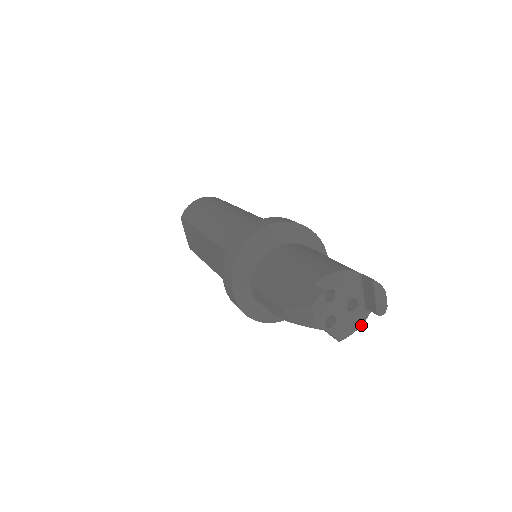
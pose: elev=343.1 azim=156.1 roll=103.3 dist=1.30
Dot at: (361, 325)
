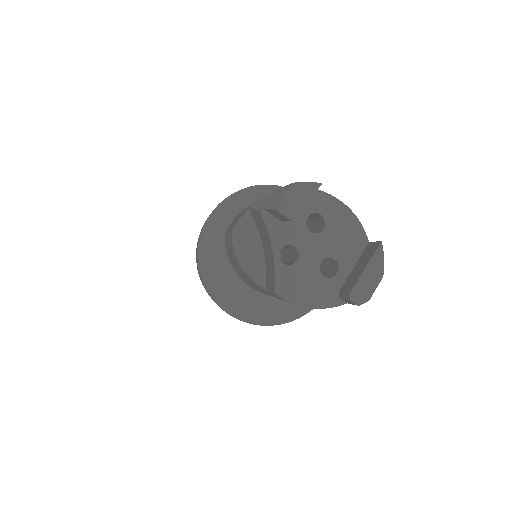
Dot at: (316, 308)
